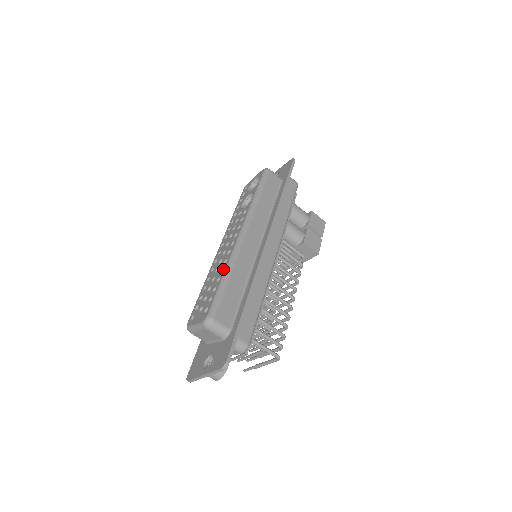
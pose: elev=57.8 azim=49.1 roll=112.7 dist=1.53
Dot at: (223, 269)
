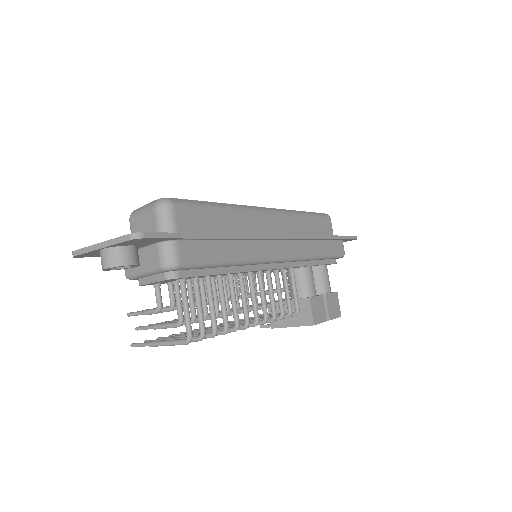
Dot at: occluded
